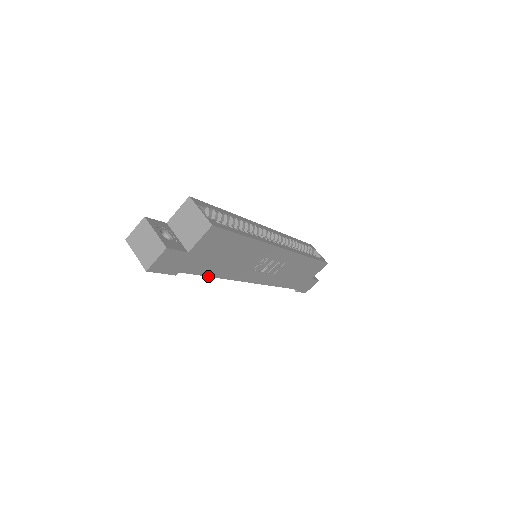
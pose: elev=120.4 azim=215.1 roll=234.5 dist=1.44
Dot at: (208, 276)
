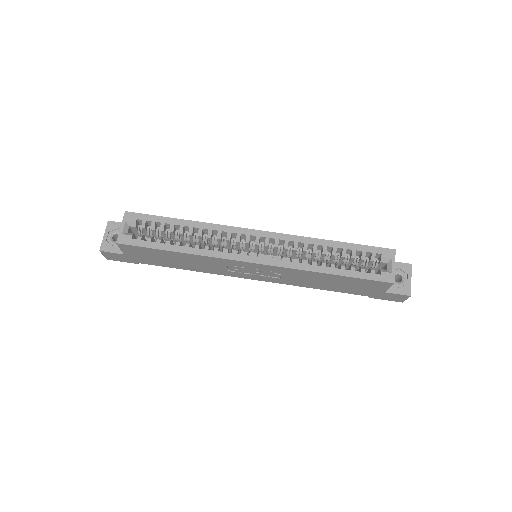
Dot at: (177, 268)
